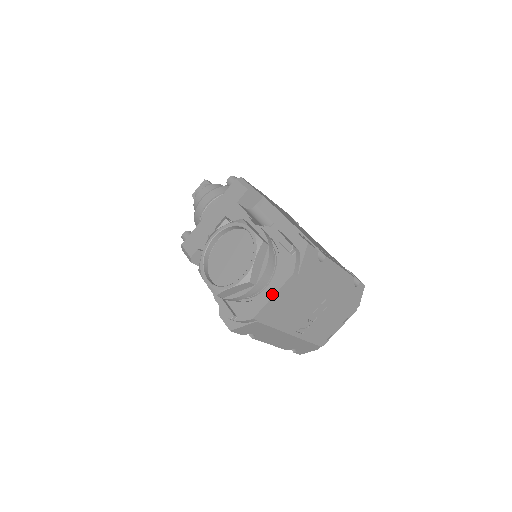
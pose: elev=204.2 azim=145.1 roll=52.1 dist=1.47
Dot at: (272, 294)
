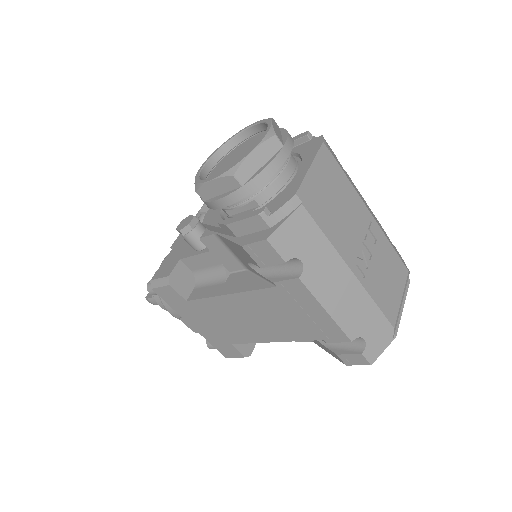
Dot at: (308, 166)
